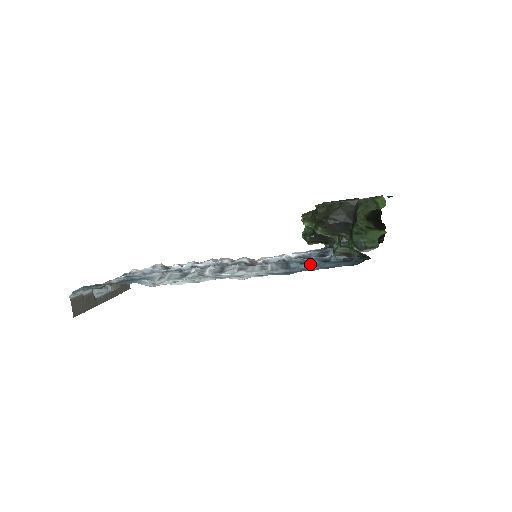
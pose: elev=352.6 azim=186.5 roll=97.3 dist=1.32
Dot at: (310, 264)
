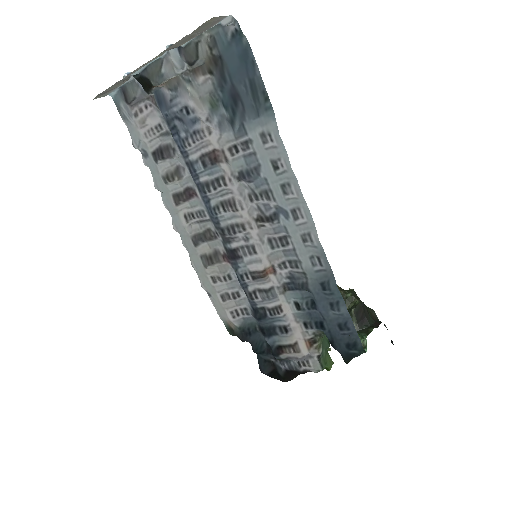
Dot at: (318, 310)
